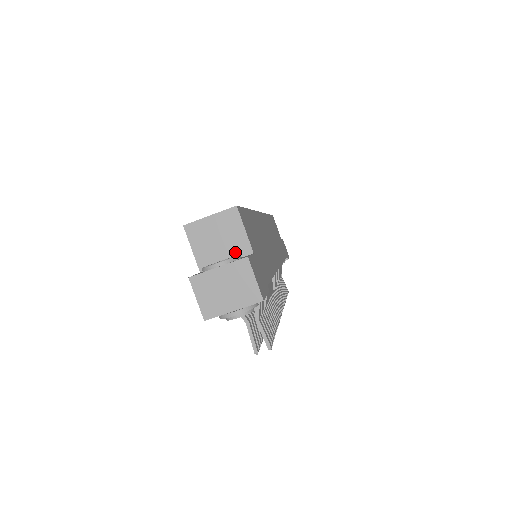
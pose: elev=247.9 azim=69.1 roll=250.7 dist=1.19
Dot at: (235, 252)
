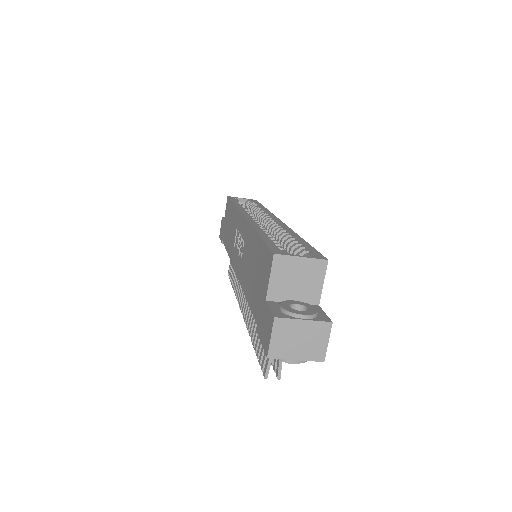
Dot at: (305, 297)
